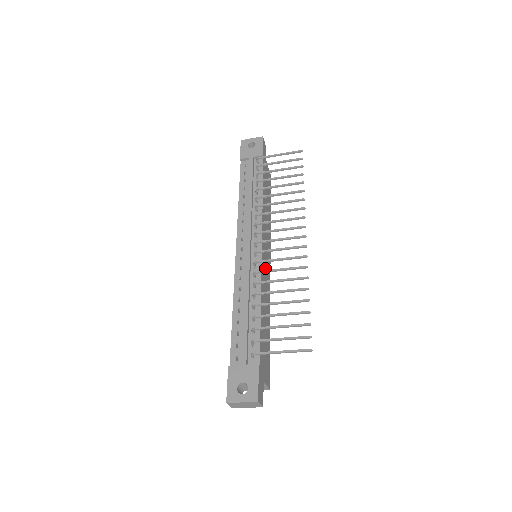
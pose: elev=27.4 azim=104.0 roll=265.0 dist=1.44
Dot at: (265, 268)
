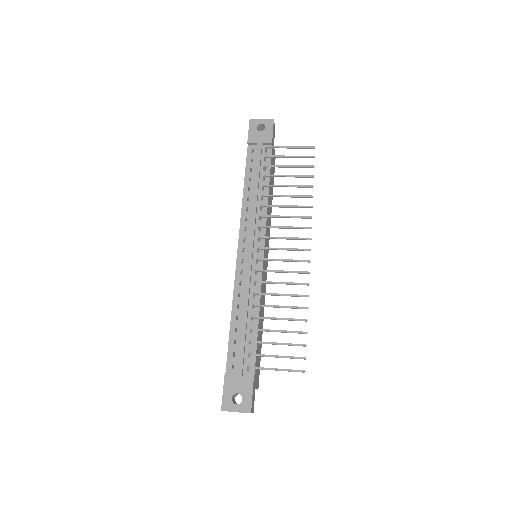
Dot at: occluded
